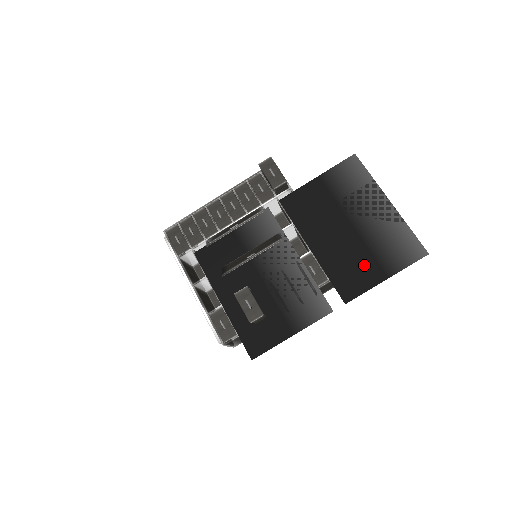
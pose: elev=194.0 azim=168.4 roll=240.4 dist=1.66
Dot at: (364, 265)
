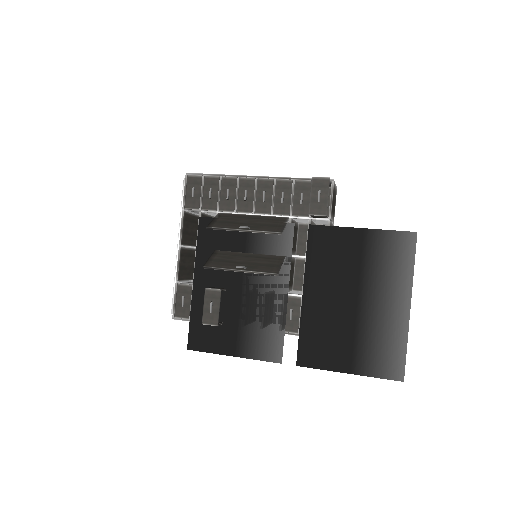
Dot at: (339, 346)
